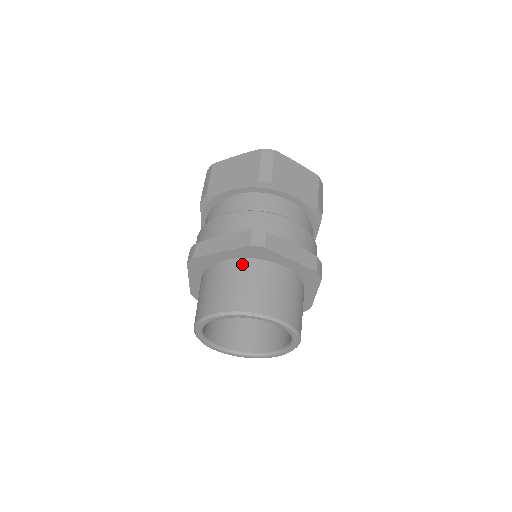
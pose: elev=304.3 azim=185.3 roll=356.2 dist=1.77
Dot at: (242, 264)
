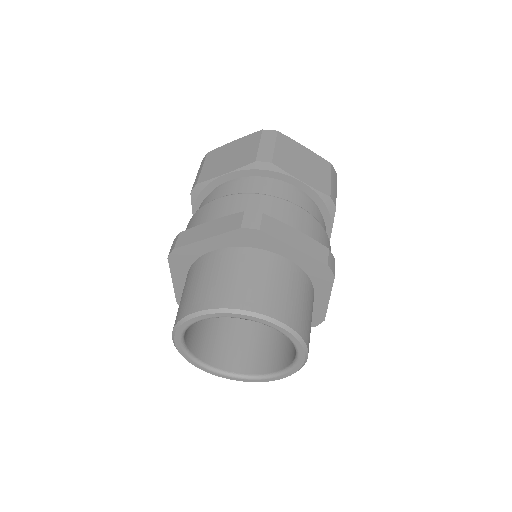
Dot at: (232, 254)
